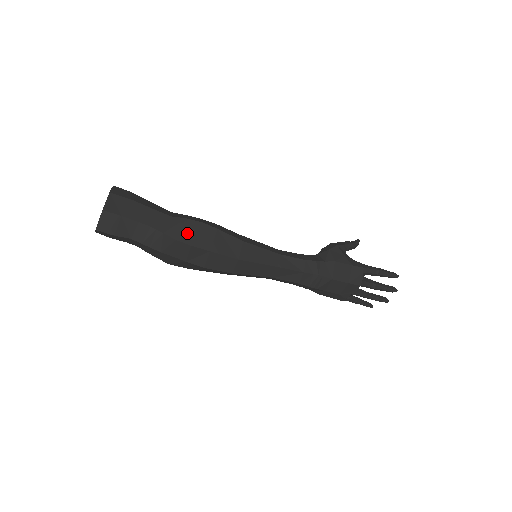
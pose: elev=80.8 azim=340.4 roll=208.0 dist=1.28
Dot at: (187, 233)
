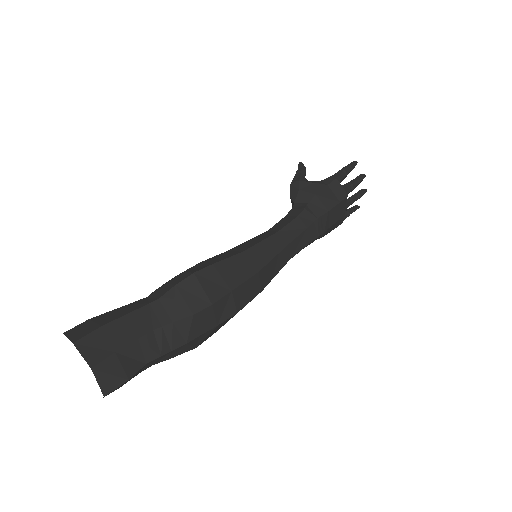
Dot at: (194, 298)
